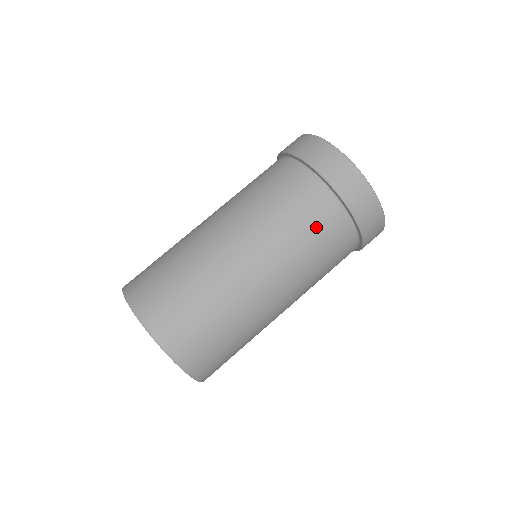
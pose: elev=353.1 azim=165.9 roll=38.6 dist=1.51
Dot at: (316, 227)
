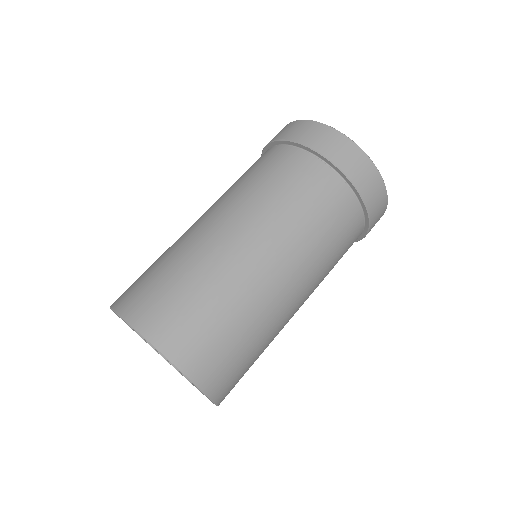
Dot at: (335, 224)
